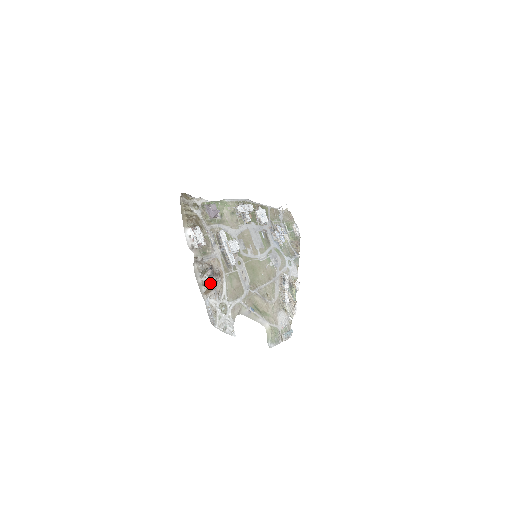
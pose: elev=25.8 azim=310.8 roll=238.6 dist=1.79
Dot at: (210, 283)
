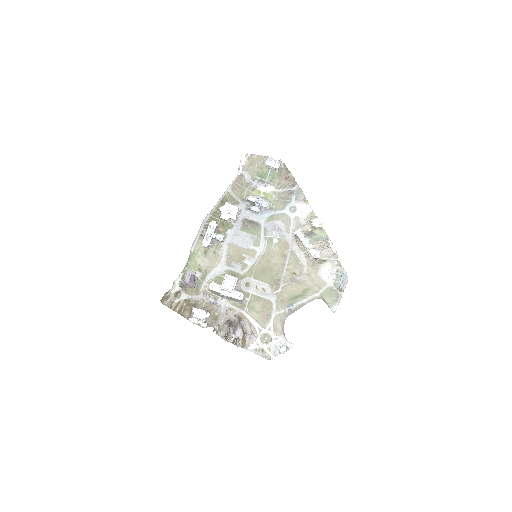
Dot at: (240, 335)
